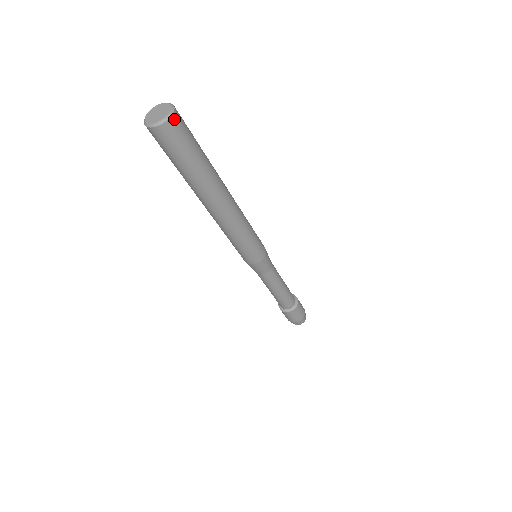
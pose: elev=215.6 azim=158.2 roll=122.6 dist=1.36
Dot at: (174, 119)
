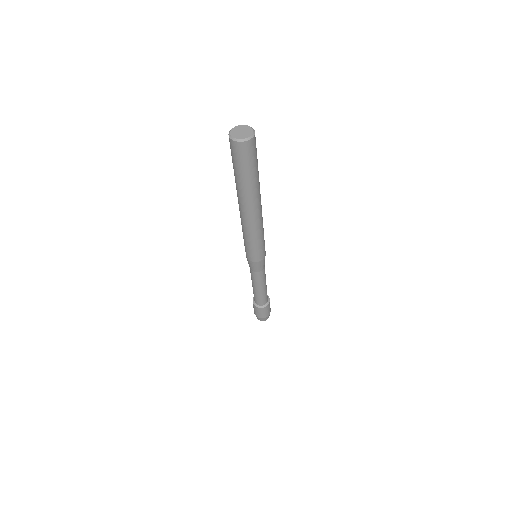
Dot at: (251, 142)
